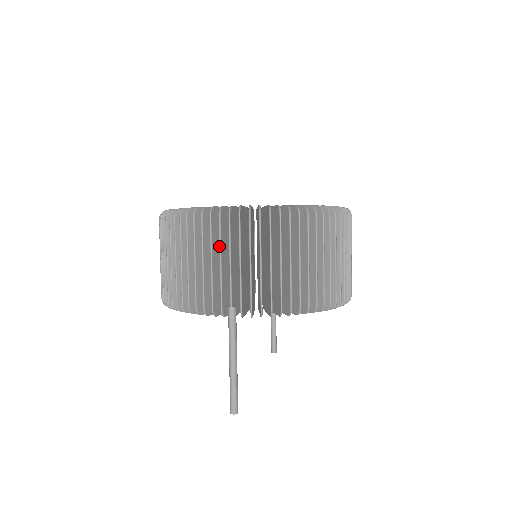
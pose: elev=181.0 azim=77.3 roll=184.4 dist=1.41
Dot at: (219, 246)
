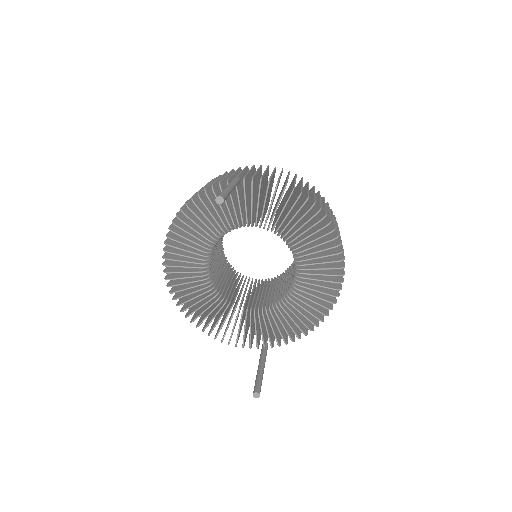
Dot at: occluded
